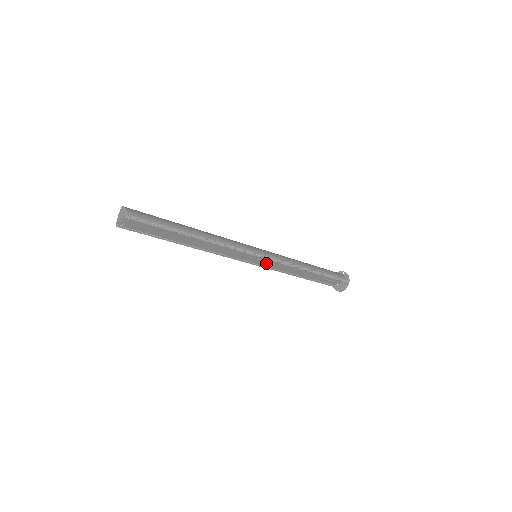
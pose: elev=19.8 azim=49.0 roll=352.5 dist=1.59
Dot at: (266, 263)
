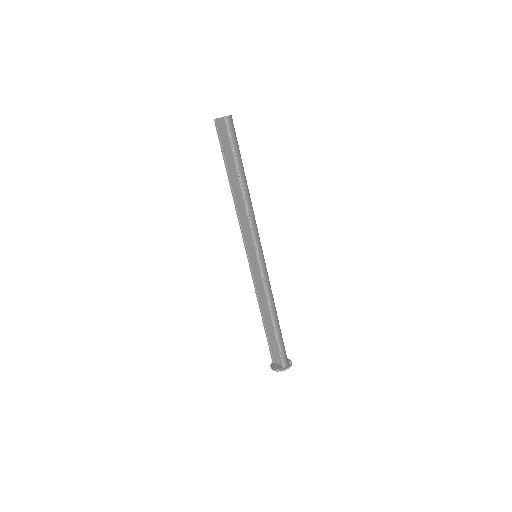
Dot at: (255, 270)
